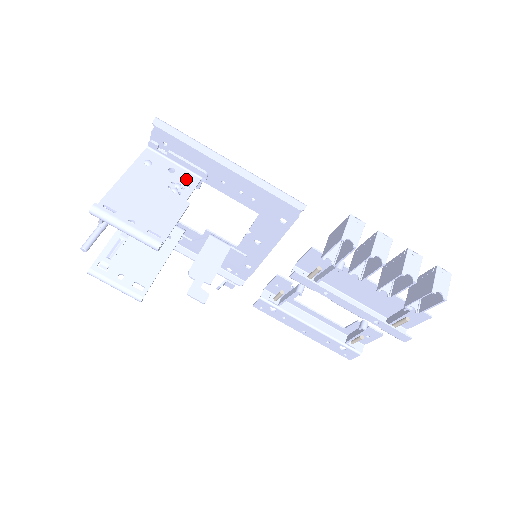
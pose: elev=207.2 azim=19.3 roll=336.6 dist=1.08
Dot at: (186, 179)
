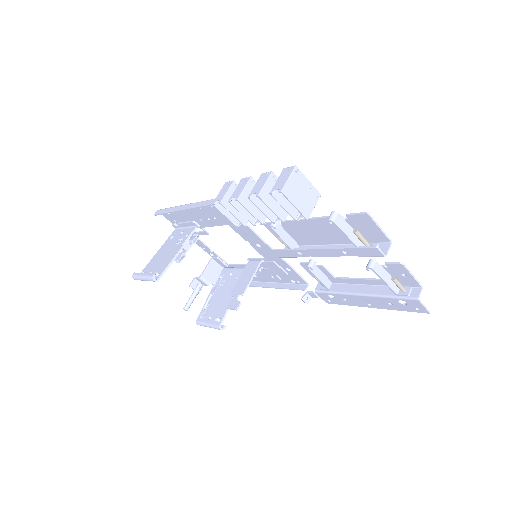
Dot at: (187, 233)
